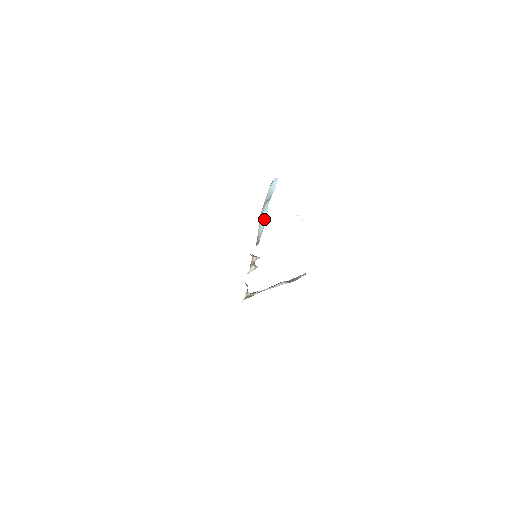
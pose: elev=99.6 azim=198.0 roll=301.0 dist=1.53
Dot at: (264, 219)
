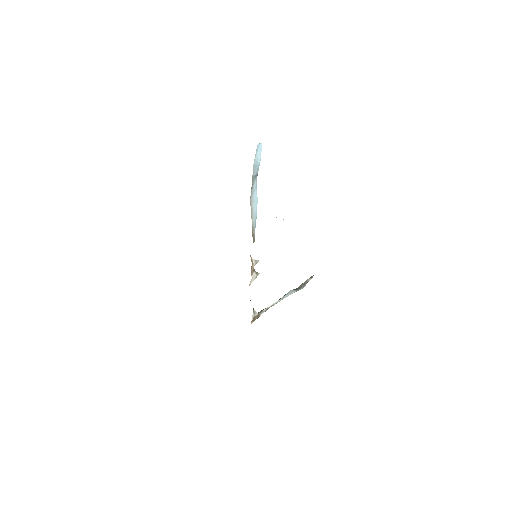
Dot at: (255, 205)
